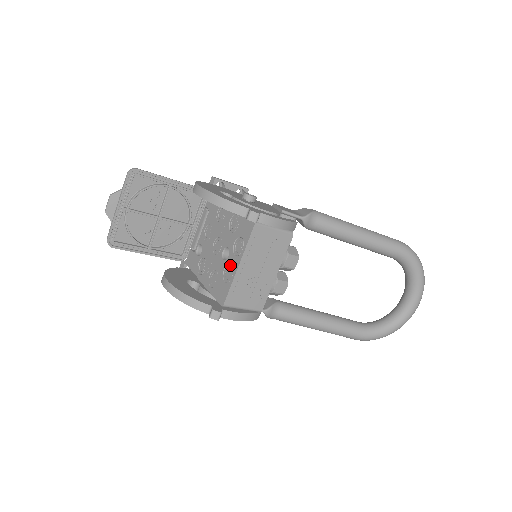
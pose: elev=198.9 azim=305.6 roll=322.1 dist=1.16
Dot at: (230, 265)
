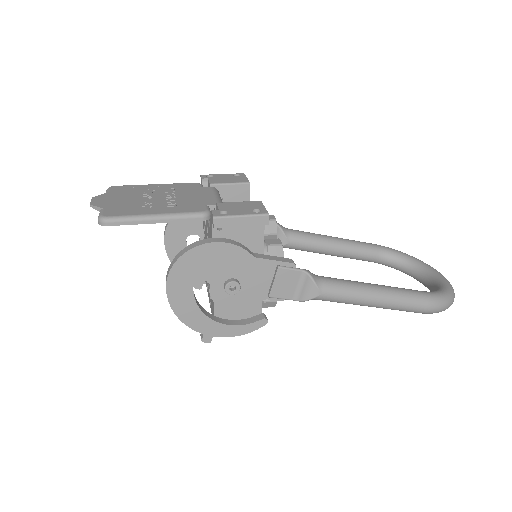
Dot at: (208, 288)
